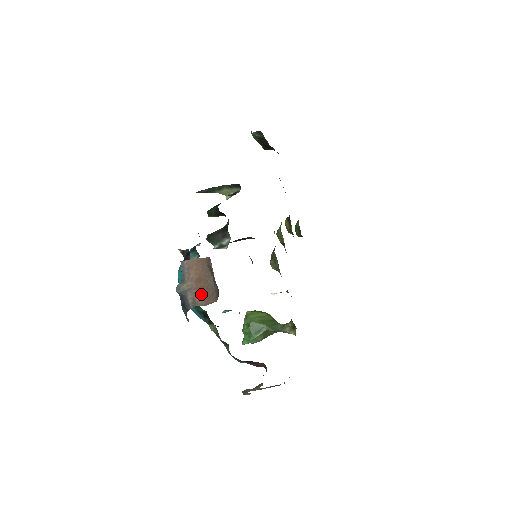
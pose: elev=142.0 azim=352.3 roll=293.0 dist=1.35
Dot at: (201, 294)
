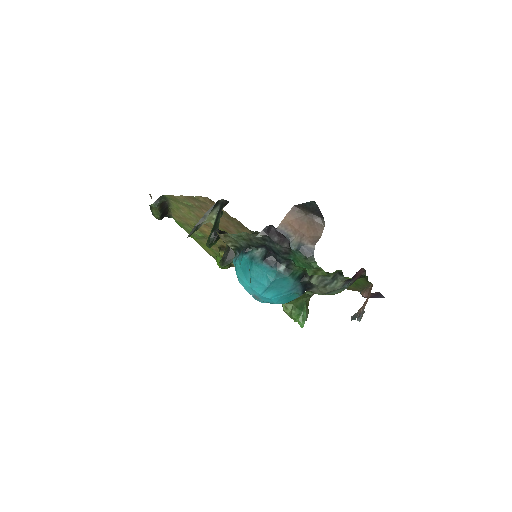
Dot at: (311, 233)
